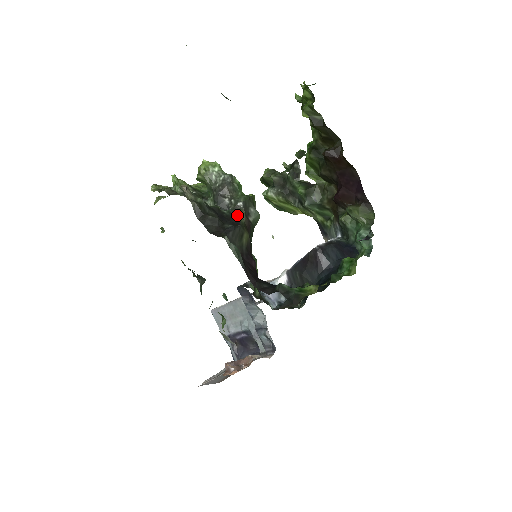
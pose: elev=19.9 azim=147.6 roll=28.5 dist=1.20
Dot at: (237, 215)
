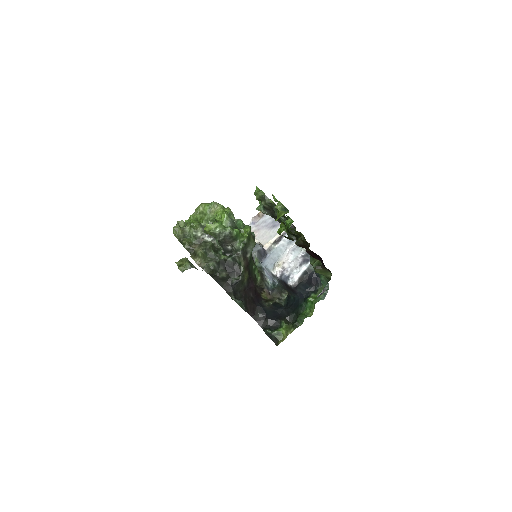
Dot at: (238, 261)
